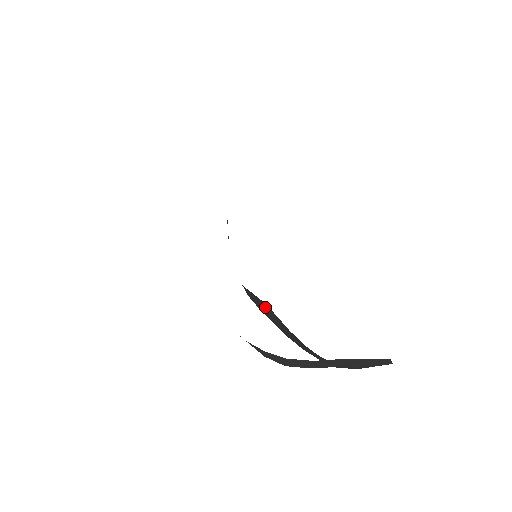
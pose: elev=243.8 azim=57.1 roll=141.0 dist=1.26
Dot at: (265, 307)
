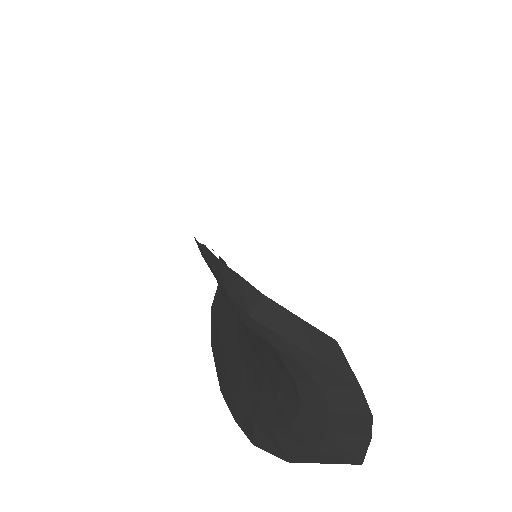
Dot at: (230, 316)
